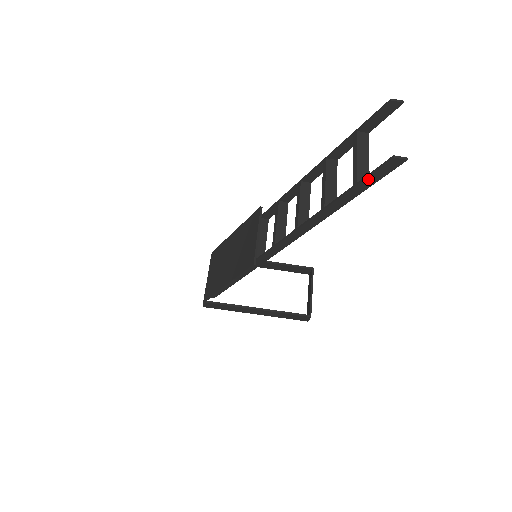
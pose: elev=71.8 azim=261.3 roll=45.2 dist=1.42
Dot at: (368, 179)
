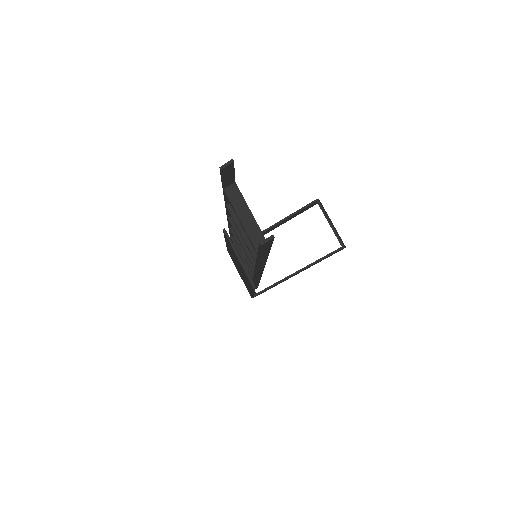
Dot at: (262, 252)
